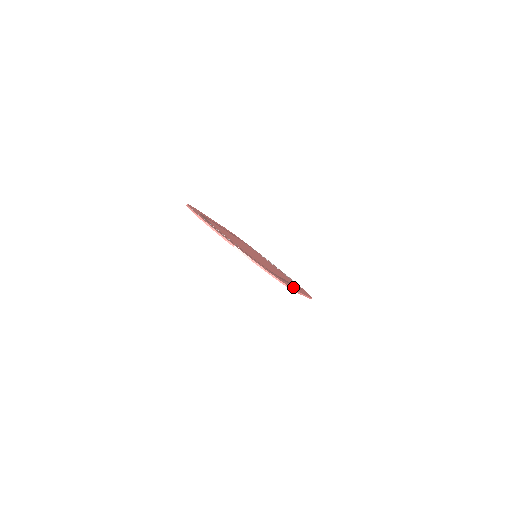
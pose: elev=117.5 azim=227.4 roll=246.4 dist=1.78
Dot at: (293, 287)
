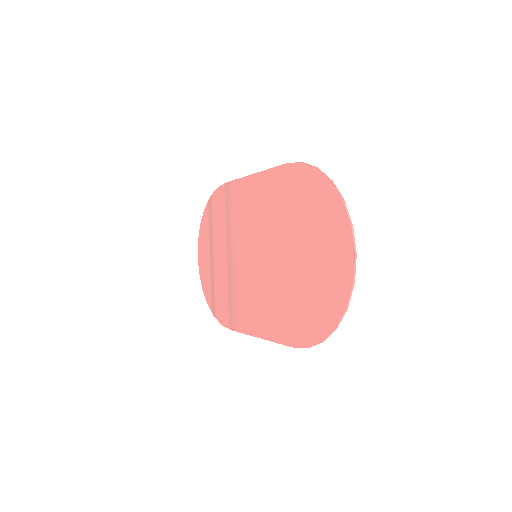
Dot at: (280, 333)
